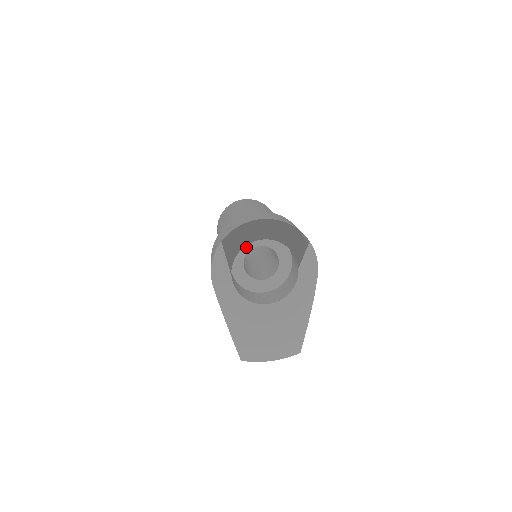
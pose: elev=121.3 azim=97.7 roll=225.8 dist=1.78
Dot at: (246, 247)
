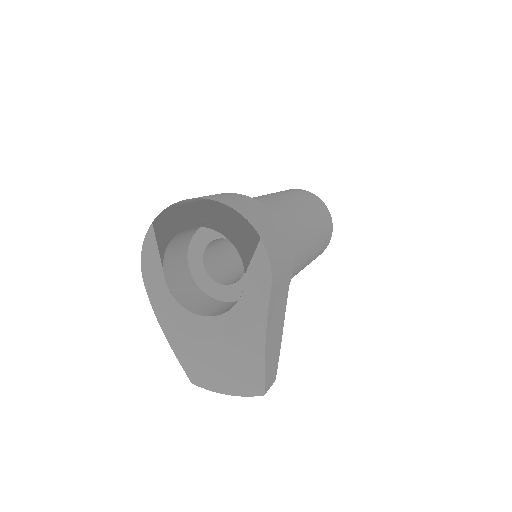
Dot at: (206, 237)
